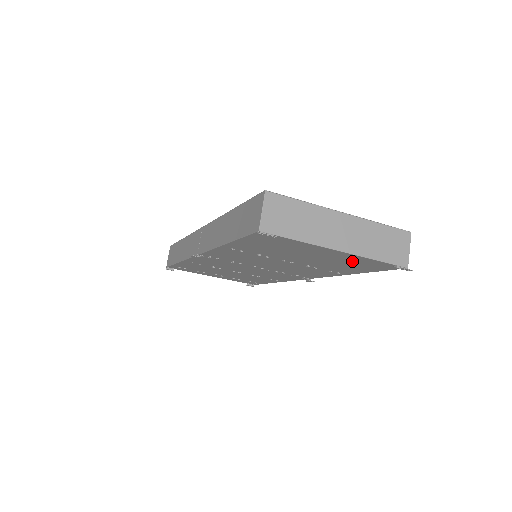
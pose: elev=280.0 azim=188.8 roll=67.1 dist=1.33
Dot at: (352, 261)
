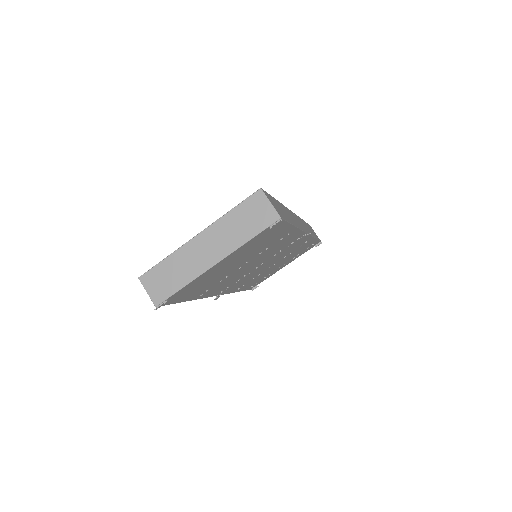
Dot at: (250, 246)
